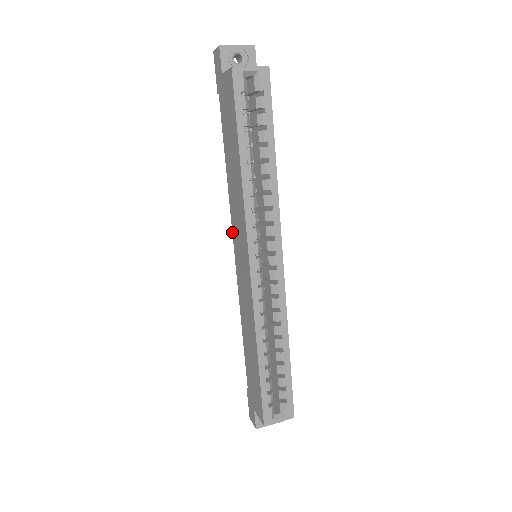
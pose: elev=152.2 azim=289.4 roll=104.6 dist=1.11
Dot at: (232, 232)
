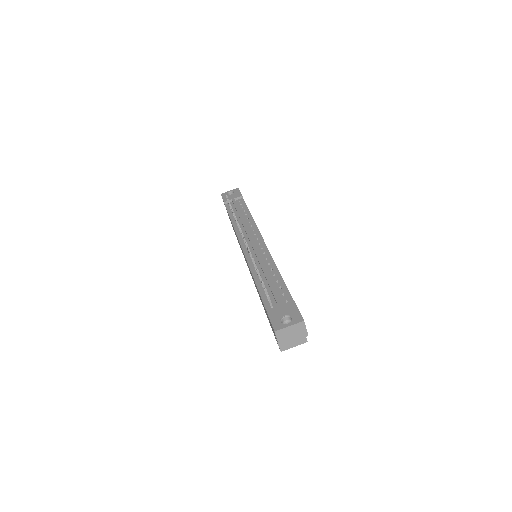
Dot at: occluded
